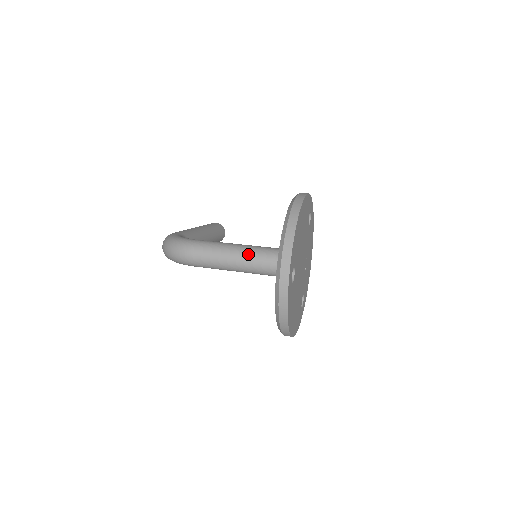
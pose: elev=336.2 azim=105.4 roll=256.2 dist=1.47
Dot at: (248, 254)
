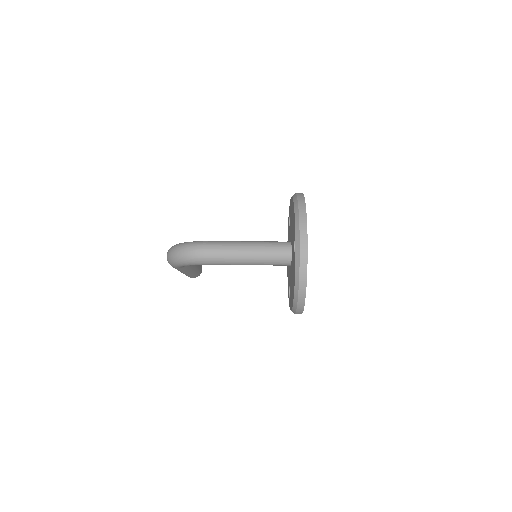
Dot at: (256, 245)
